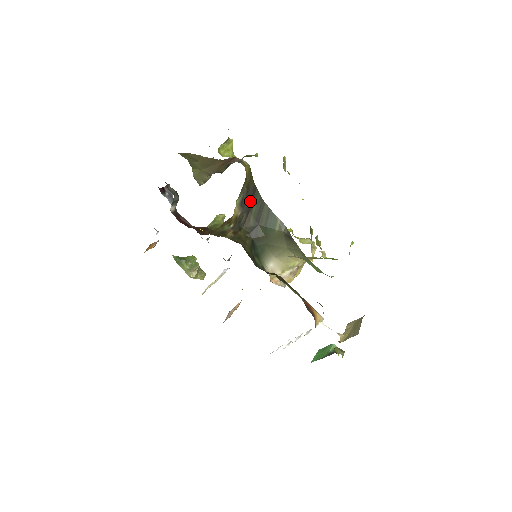
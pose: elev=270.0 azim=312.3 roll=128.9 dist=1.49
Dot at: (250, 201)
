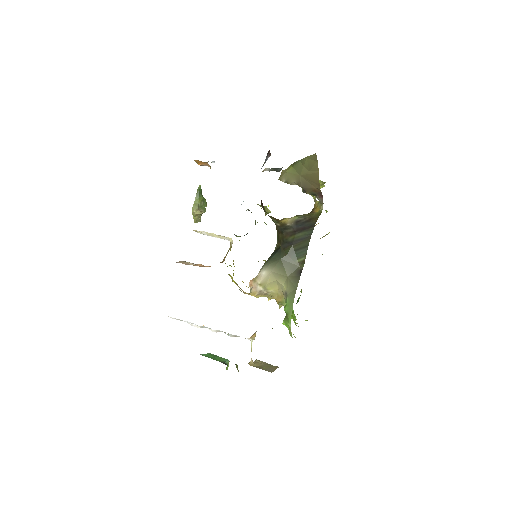
Dot at: (303, 227)
